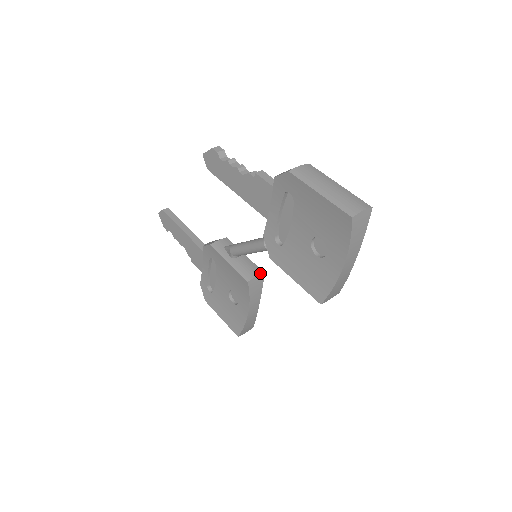
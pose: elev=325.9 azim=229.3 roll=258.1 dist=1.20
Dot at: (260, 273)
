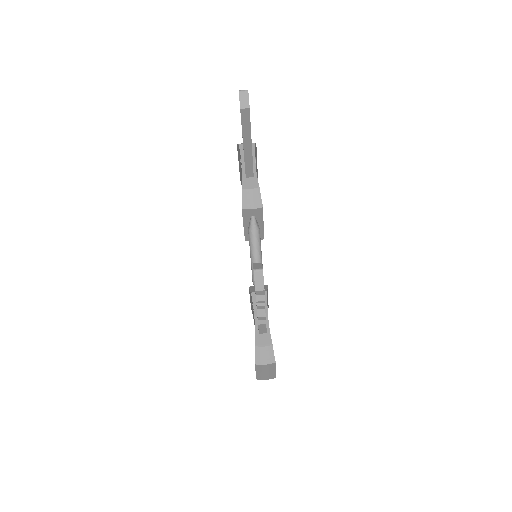
Dot at: occluded
